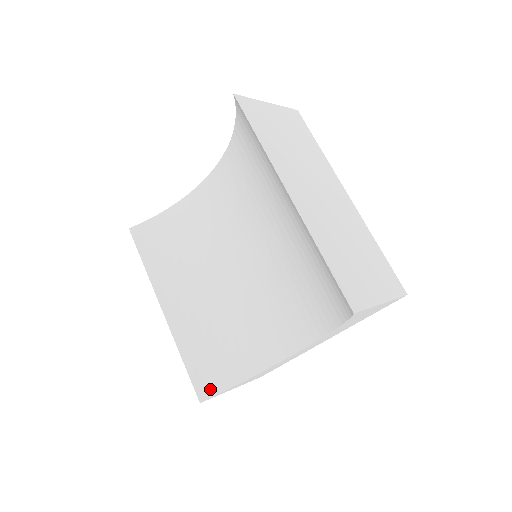
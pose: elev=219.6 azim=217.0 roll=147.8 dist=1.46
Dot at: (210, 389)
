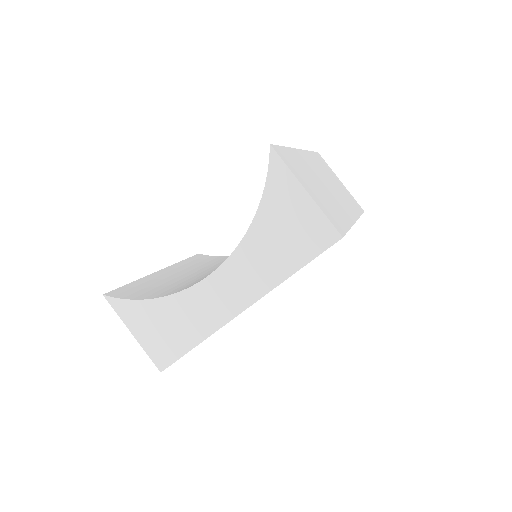
Dot at: (121, 295)
